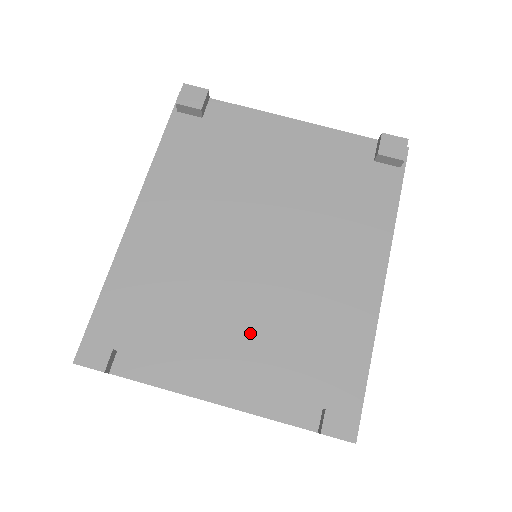
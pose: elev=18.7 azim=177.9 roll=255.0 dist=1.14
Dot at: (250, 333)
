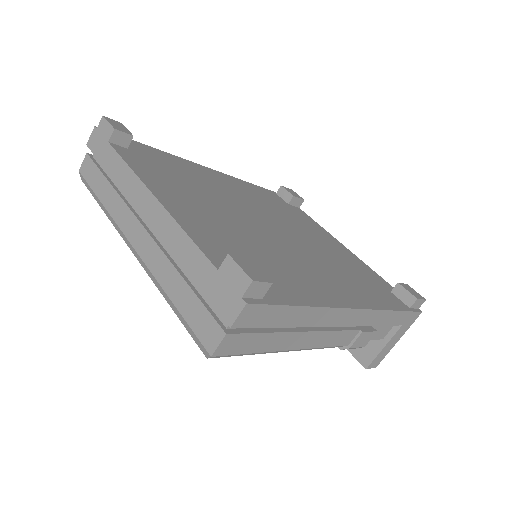
Dot at: (225, 222)
